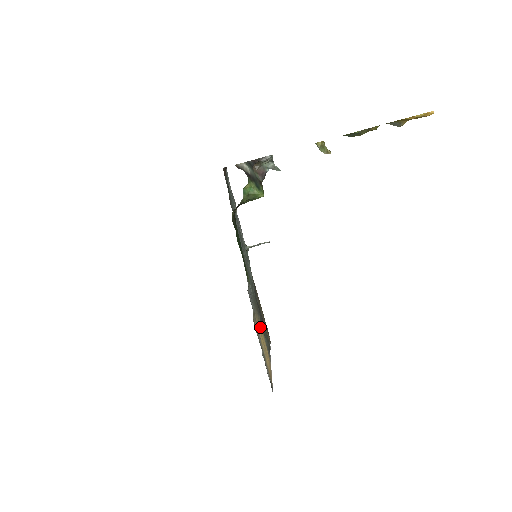
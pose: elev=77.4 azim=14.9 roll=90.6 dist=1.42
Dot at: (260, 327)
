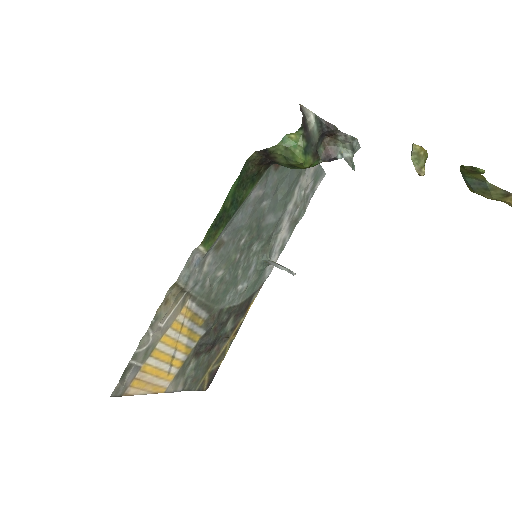
Dot at: (189, 335)
